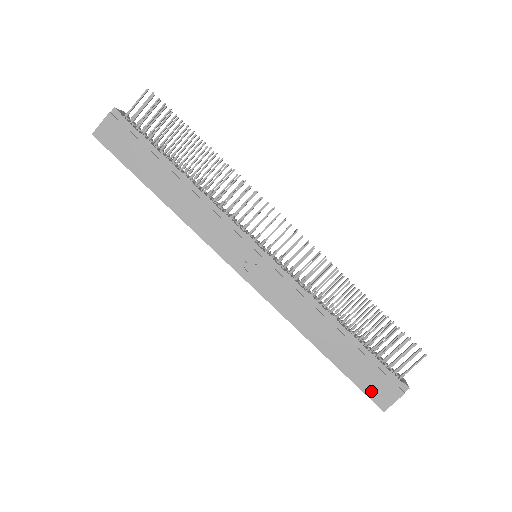
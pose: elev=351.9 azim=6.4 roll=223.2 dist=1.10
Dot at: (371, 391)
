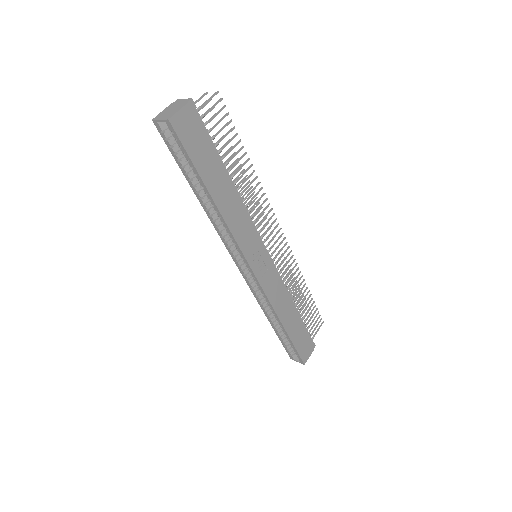
Dot at: (302, 352)
